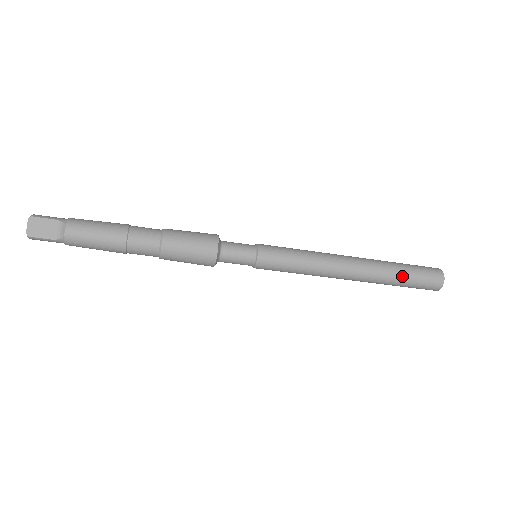
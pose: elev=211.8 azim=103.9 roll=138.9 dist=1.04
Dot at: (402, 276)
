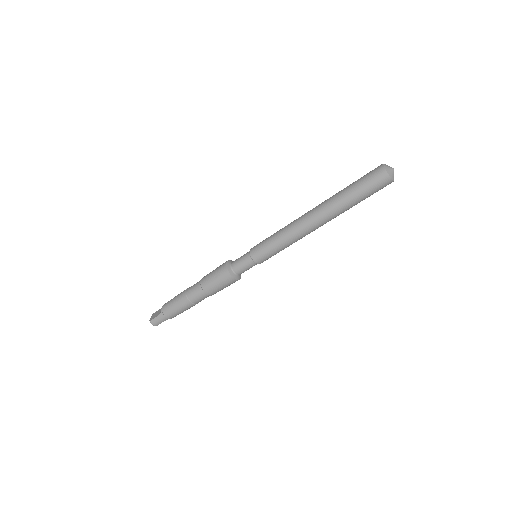
Dot at: (347, 188)
